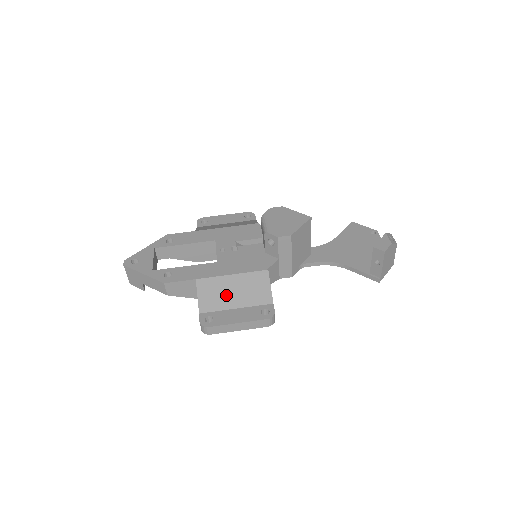
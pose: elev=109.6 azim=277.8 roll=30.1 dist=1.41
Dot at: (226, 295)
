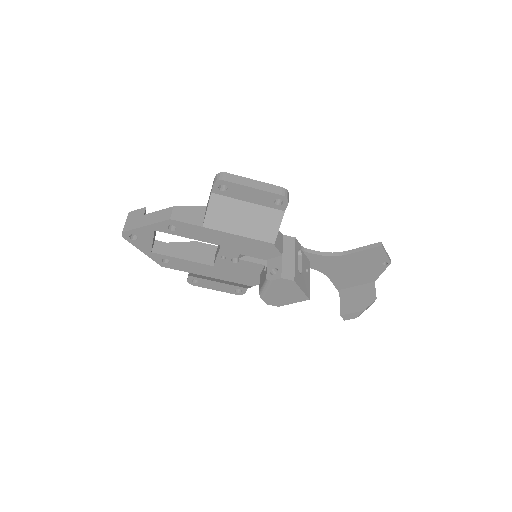
Dot at: occluded
